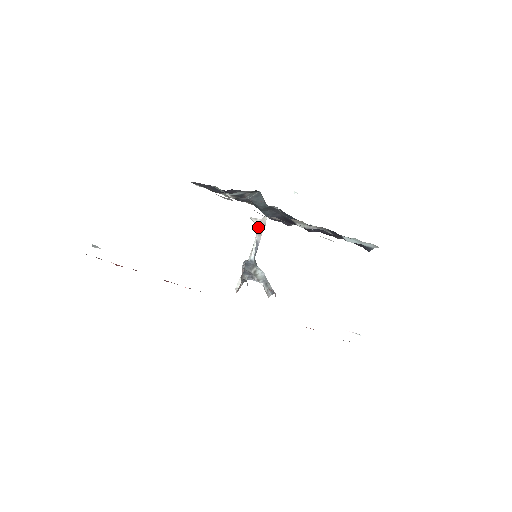
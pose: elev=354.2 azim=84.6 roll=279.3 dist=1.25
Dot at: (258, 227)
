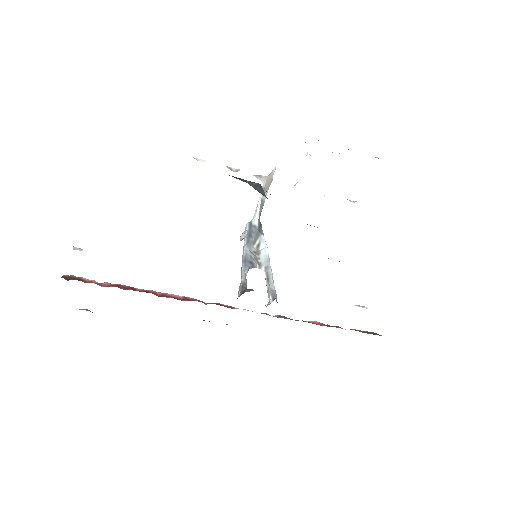
Dot at: (263, 185)
